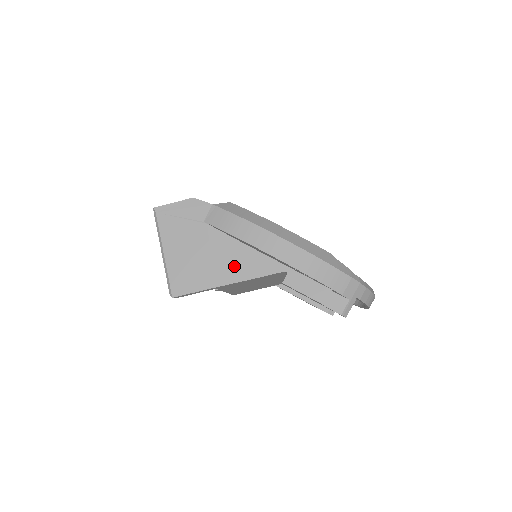
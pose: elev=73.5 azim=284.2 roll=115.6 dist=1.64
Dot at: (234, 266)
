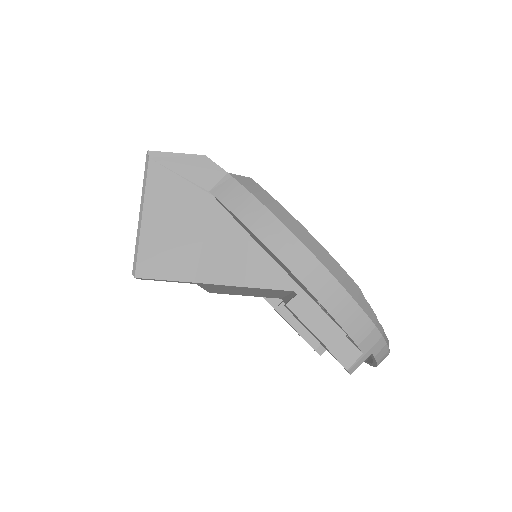
Dot at: (230, 262)
